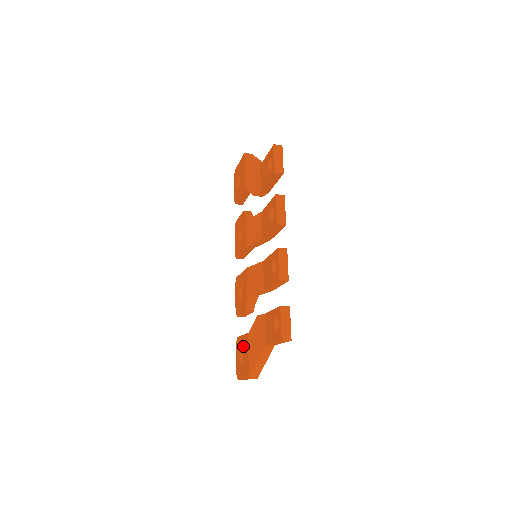
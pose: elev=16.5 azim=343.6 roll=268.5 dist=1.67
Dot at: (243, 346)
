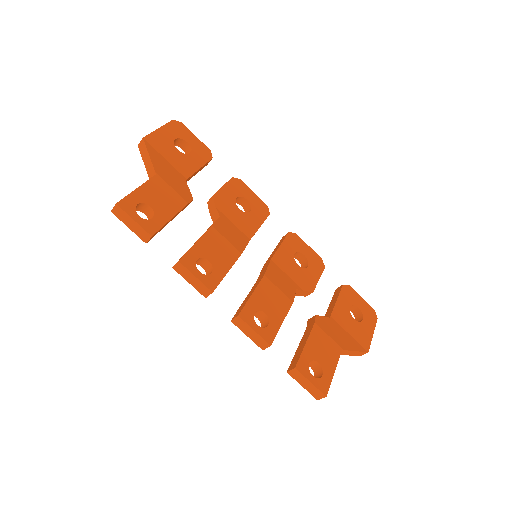
Dot at: occluded
